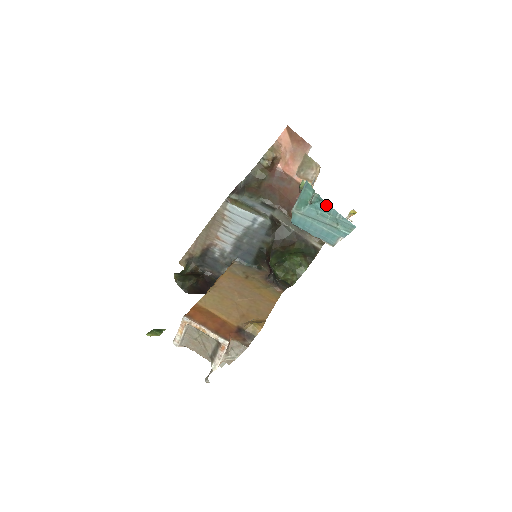
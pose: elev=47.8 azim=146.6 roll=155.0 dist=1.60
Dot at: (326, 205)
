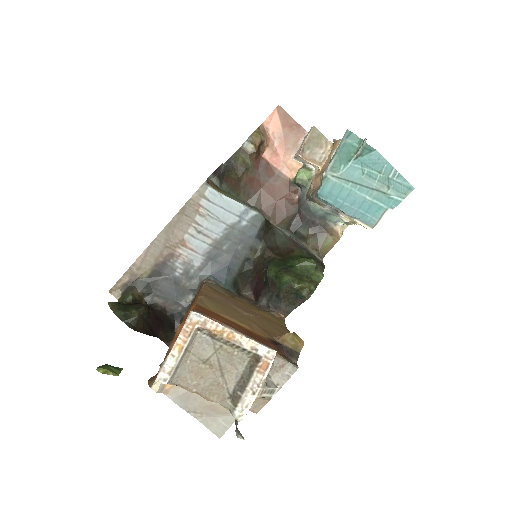
Dot at: (378, 158)
